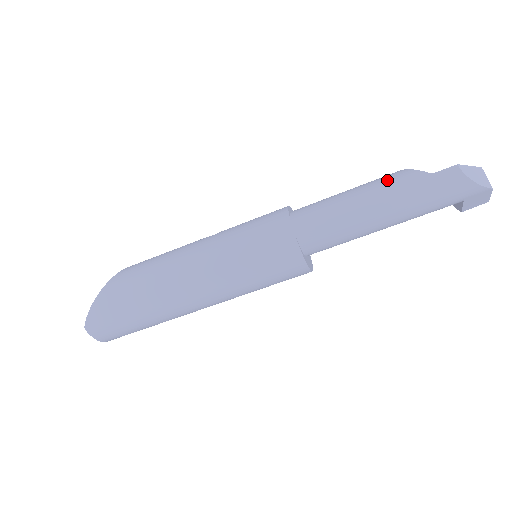
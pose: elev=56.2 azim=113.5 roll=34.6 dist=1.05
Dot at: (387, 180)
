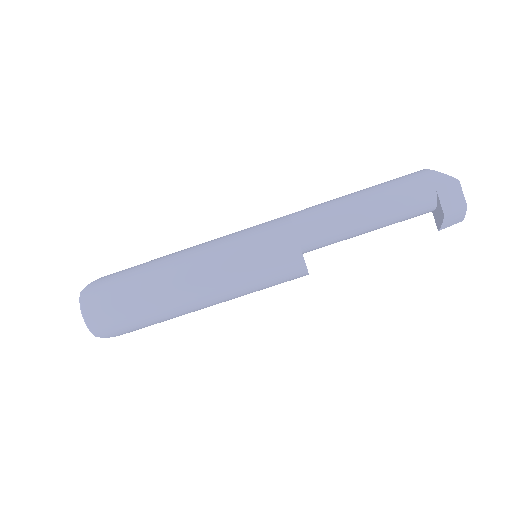
Dot at: occluded
